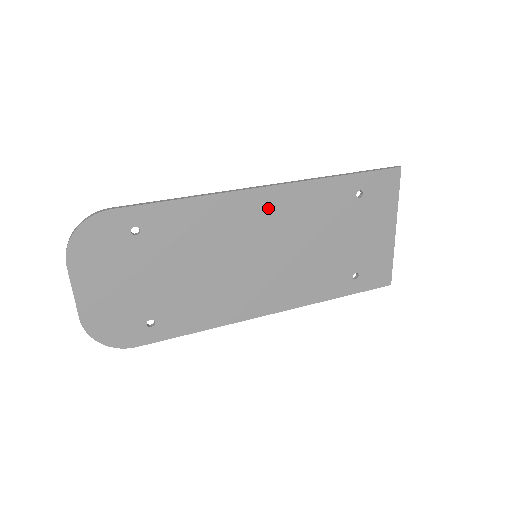
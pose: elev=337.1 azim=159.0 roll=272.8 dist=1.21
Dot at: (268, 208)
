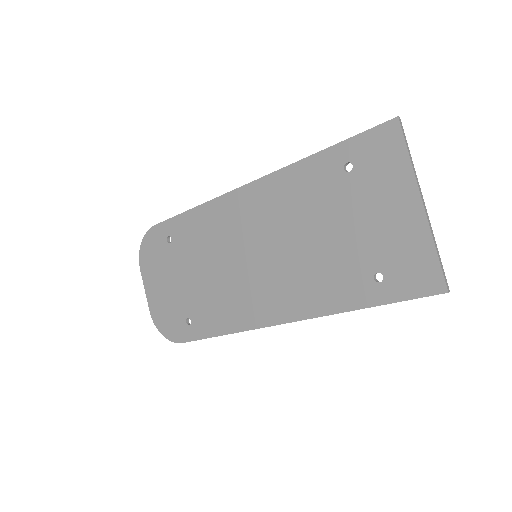
Dot at: (254, 204)
